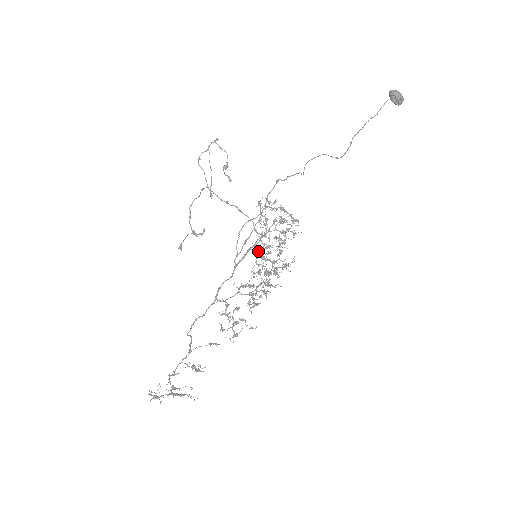
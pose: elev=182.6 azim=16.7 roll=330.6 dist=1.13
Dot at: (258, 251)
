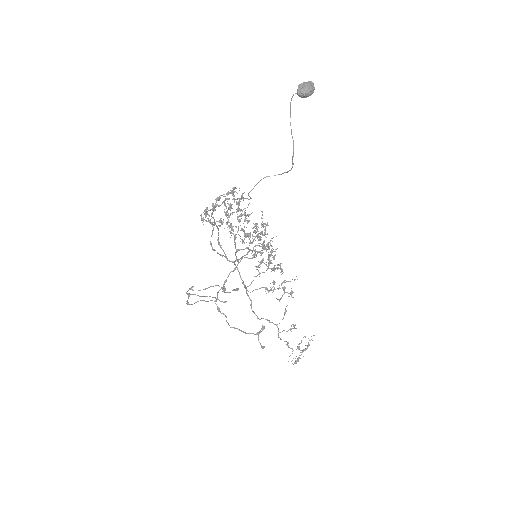
Dot at: occluded
